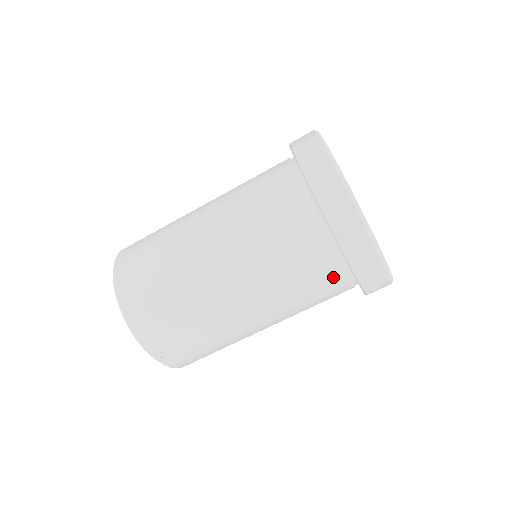
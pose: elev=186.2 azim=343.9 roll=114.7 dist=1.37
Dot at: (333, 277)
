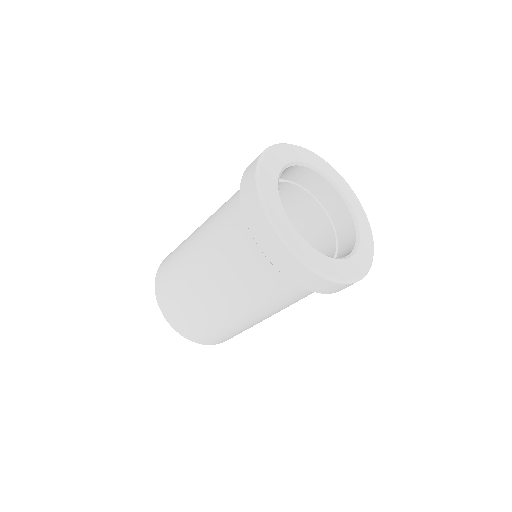
Dot at: (286, 282)
